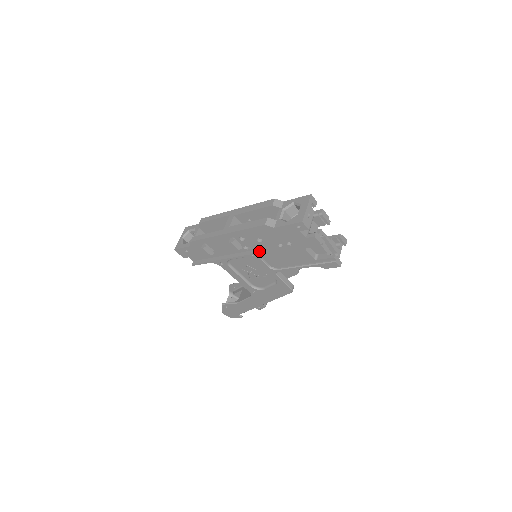
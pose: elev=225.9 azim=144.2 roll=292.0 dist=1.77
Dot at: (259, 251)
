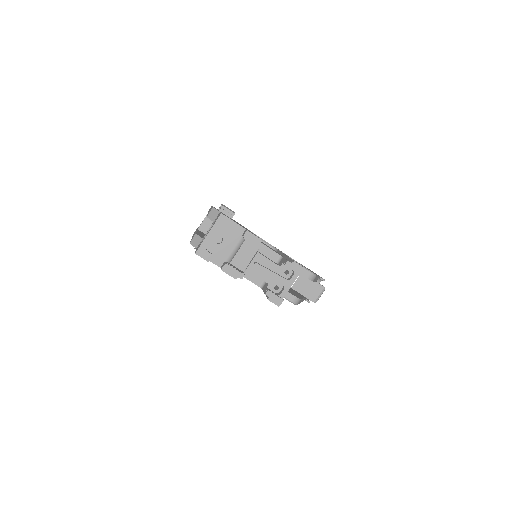
Dot at: occluded
